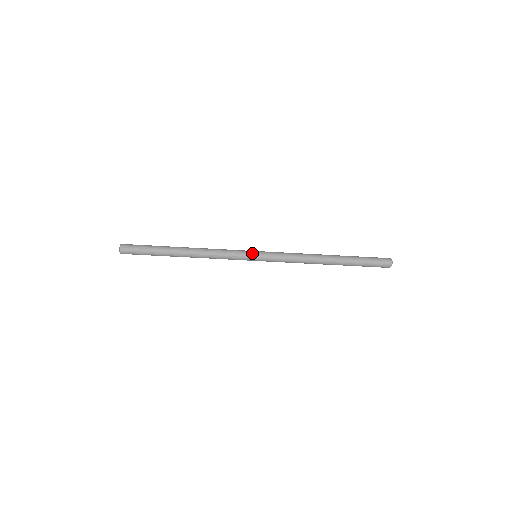
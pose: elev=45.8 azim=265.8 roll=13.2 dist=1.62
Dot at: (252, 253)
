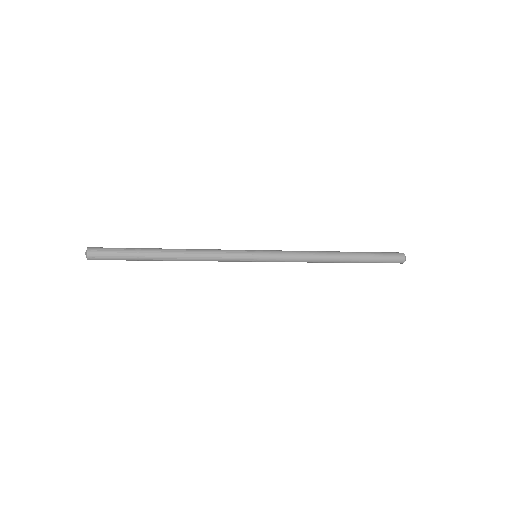
Dot at: occluded
